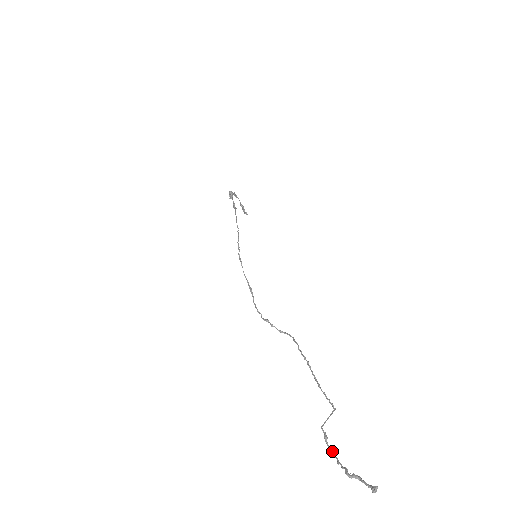
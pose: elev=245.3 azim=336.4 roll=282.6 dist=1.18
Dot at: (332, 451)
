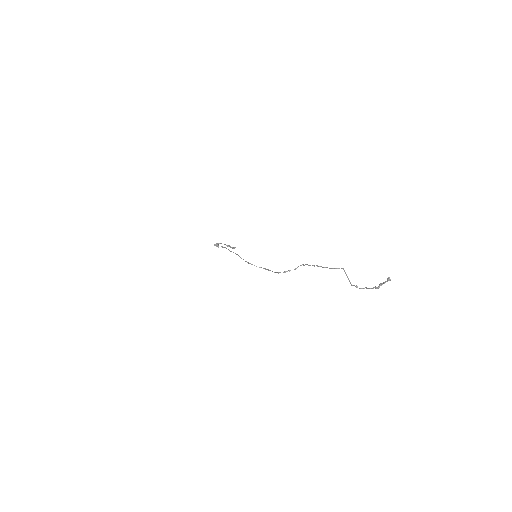
Dot at: (364, 288)
